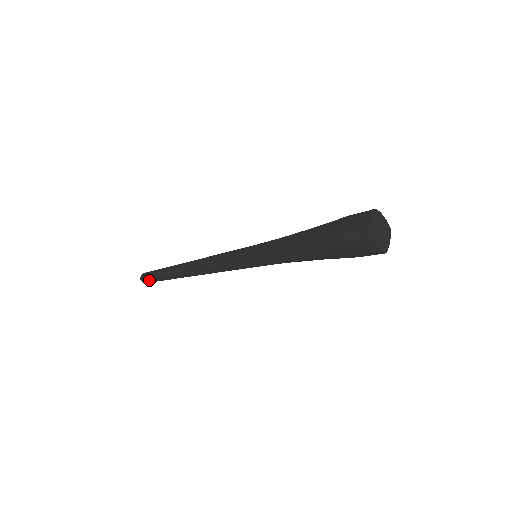
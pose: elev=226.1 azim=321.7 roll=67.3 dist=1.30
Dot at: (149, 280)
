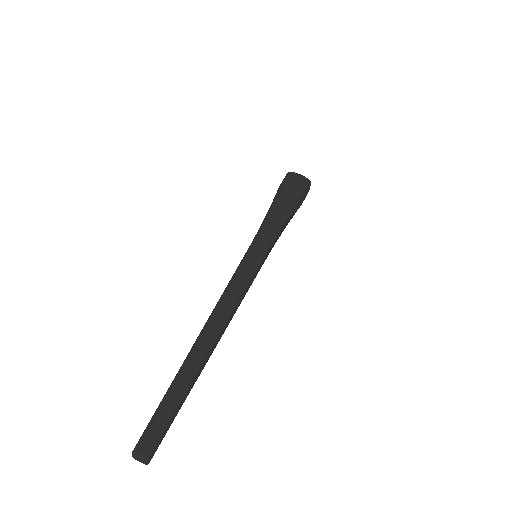
Dot at: (153, 430)
